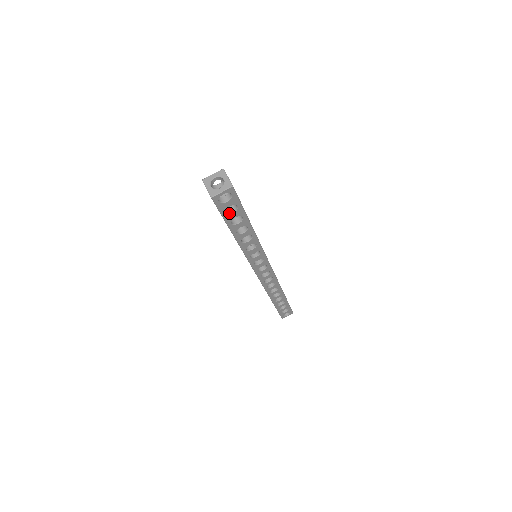
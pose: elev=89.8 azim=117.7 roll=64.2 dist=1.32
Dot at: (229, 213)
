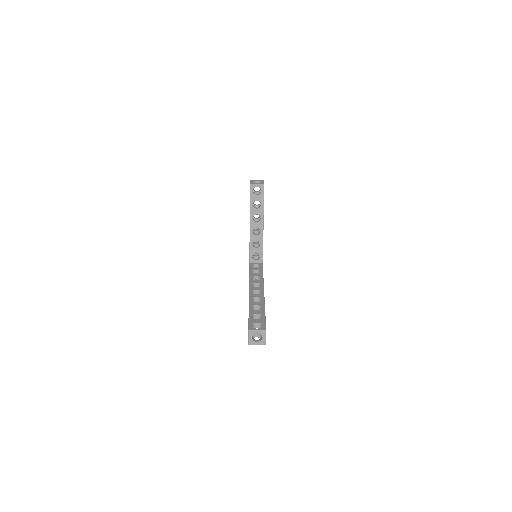
Dot at: occluded
